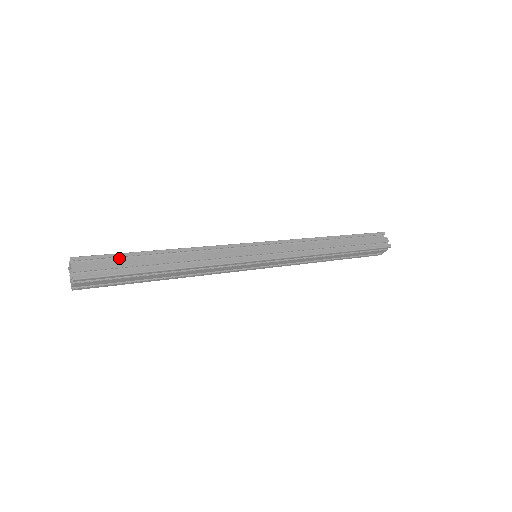
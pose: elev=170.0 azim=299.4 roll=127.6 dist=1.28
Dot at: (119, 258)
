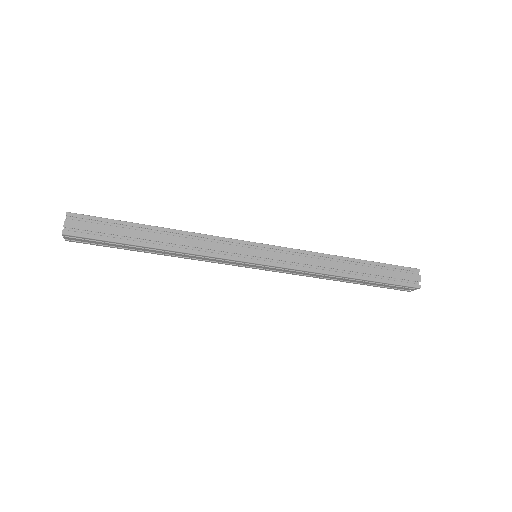
Dot at: (112, 224)
